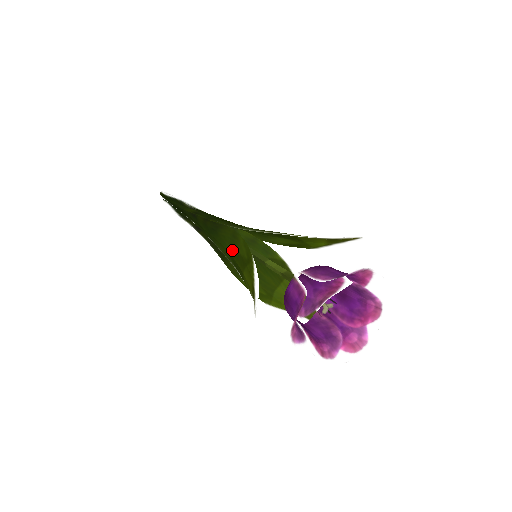
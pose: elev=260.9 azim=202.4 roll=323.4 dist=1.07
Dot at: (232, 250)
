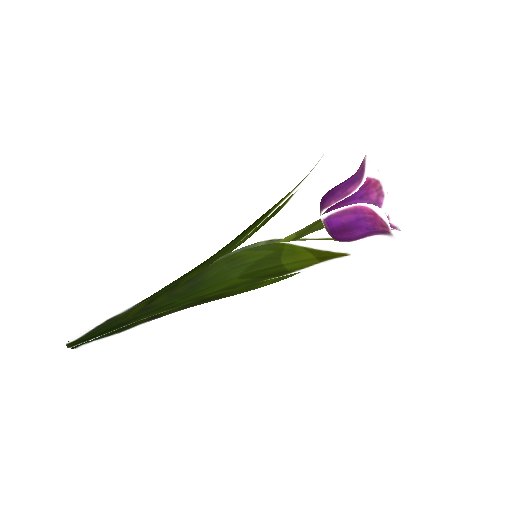
Dot at: (243, 269)
